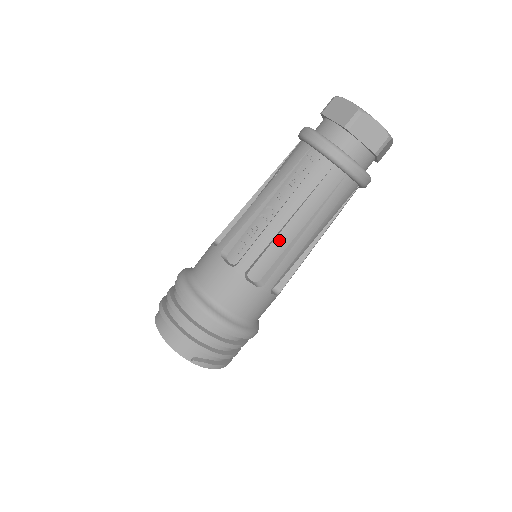
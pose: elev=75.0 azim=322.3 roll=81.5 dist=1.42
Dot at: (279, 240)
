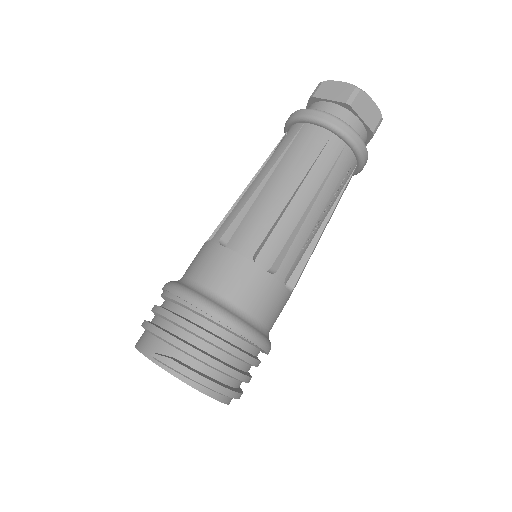
Dot at: (258, 202)
